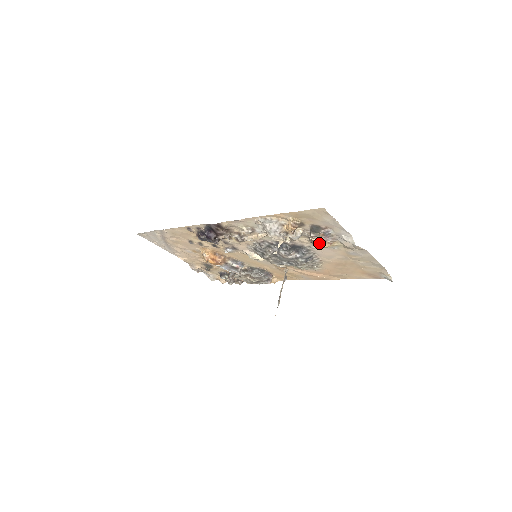
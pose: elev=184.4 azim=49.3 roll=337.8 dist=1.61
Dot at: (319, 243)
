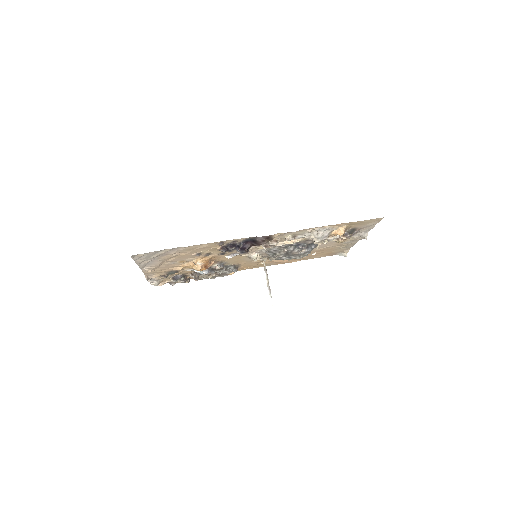
Dot at: (344, 240)
